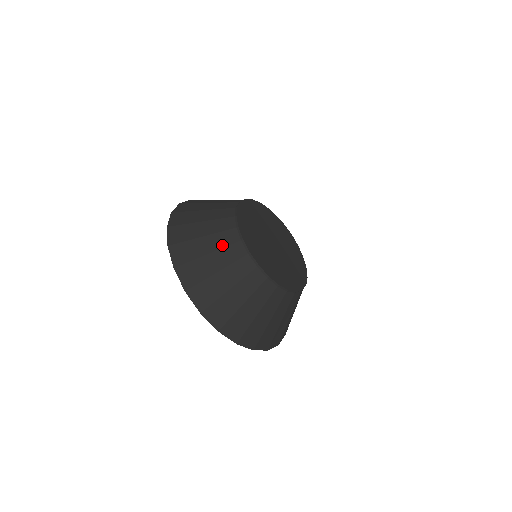
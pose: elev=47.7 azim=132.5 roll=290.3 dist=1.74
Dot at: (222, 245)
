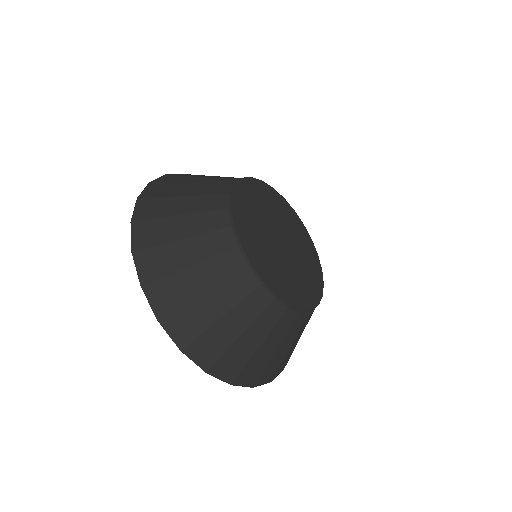
Dot at: (204, 229)
